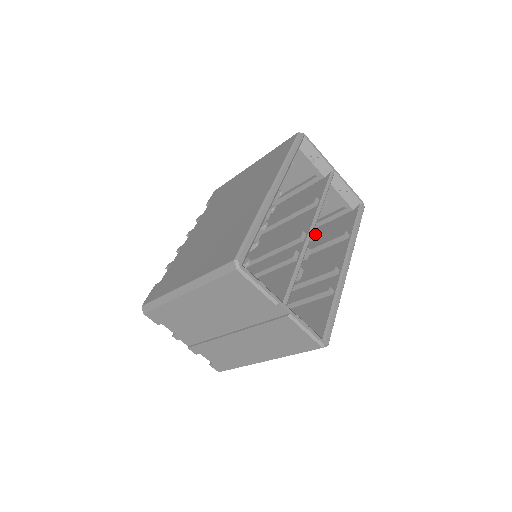
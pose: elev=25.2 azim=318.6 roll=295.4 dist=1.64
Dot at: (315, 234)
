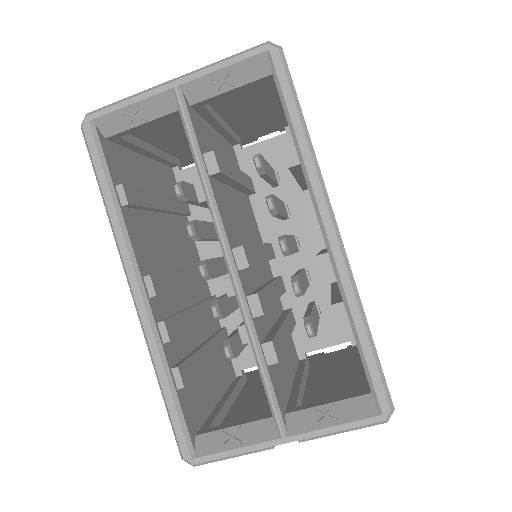
Dot at: (243, 255)
